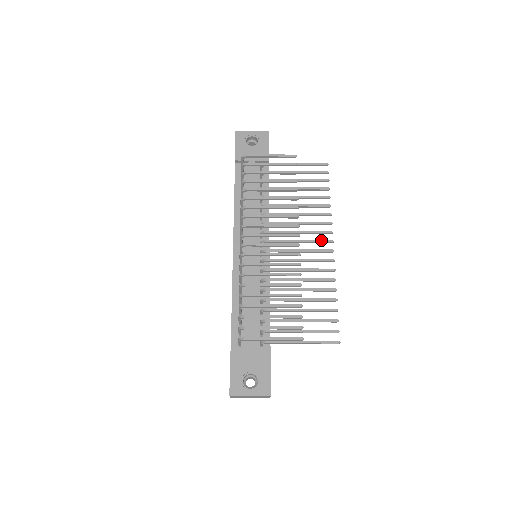
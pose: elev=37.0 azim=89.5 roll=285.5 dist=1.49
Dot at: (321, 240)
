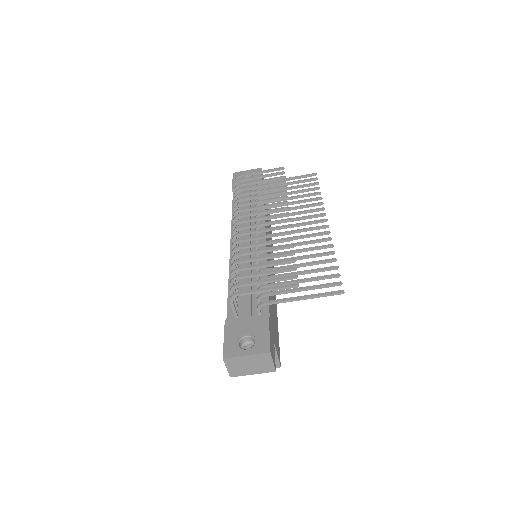
Dot at: (314, 220)
